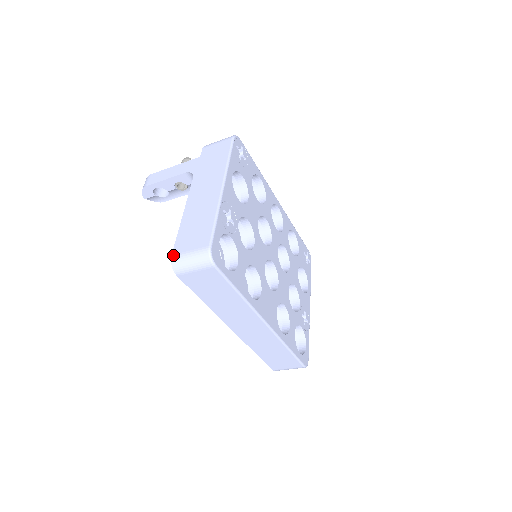
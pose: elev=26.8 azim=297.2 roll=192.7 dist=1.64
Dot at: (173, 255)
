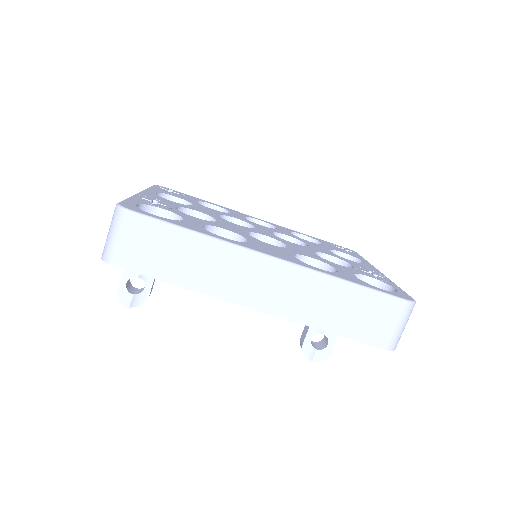
Dot at: (102, 254)
